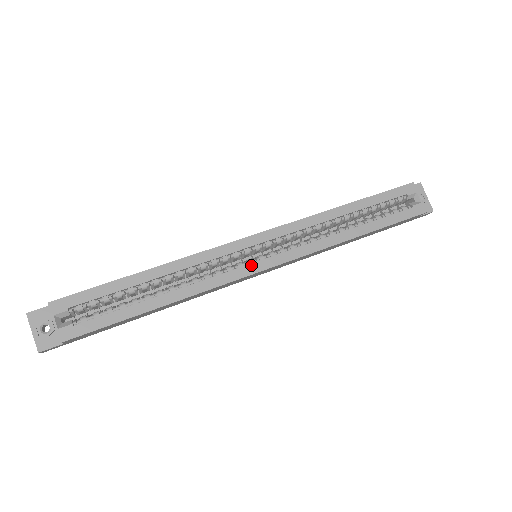
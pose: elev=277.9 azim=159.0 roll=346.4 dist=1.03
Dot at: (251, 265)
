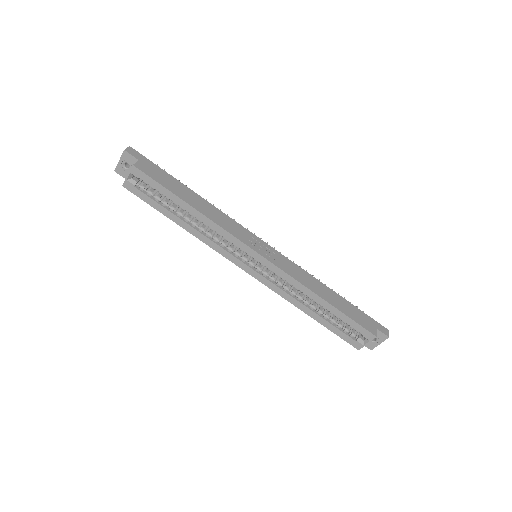
Dot at: (241, 262)
